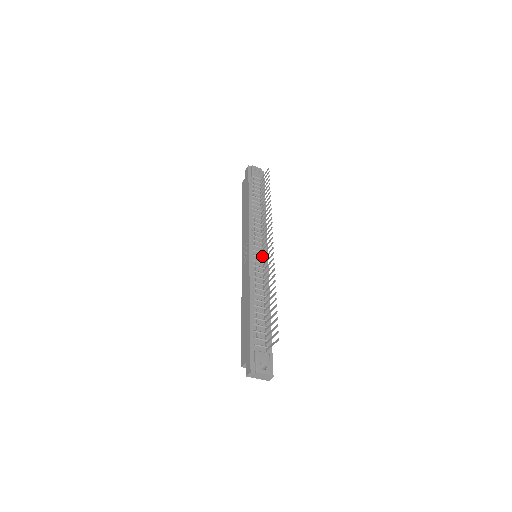
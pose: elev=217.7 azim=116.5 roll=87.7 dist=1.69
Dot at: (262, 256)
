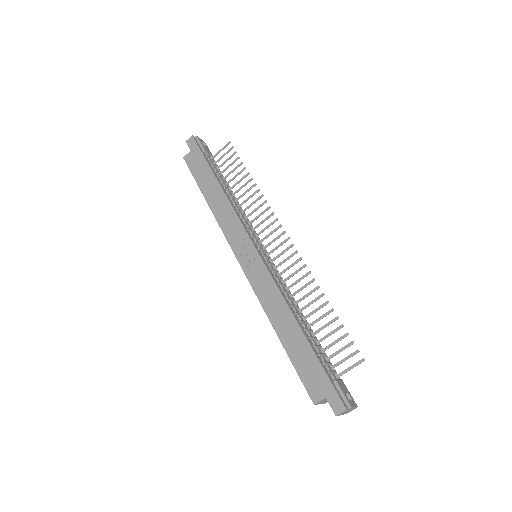
Dot at: (267, 256)
